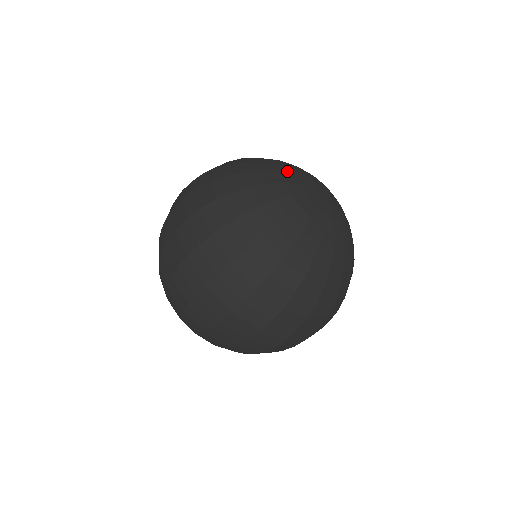
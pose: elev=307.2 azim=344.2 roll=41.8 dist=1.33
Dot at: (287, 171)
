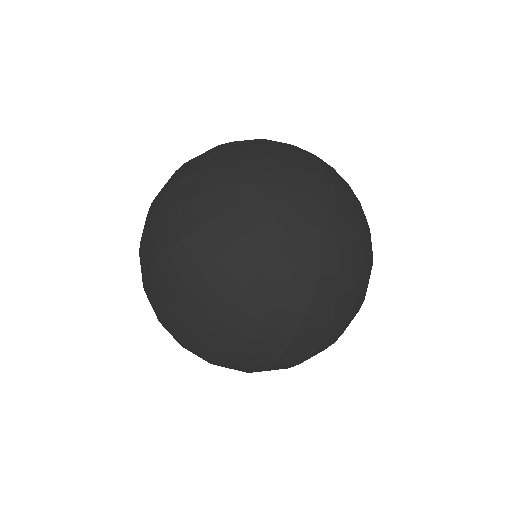
Dot at: (274, 204)
